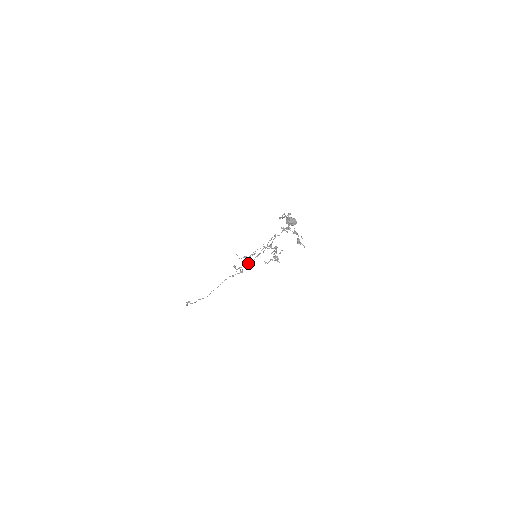
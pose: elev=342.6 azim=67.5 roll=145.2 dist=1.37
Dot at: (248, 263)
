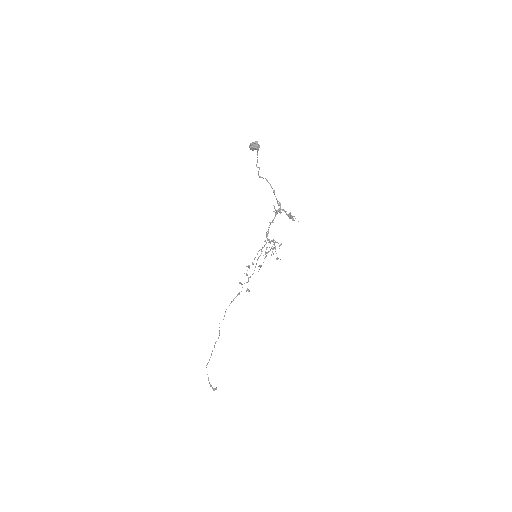
Dot at: occluded
